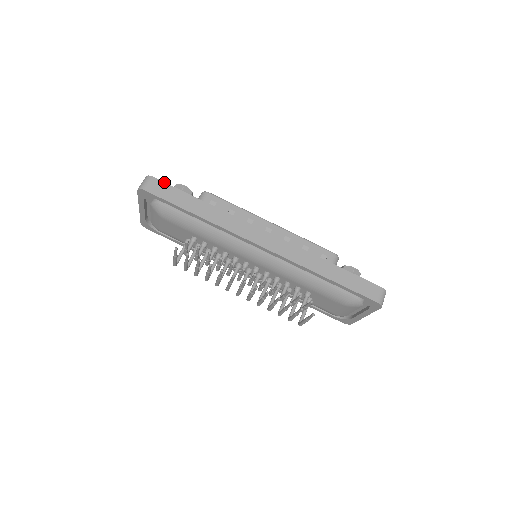
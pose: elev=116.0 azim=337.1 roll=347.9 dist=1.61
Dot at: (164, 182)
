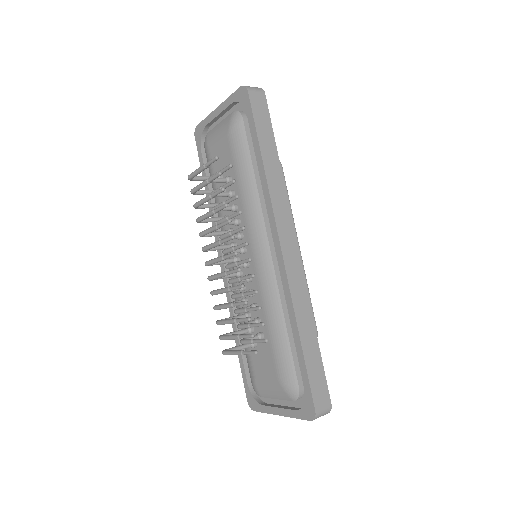
Dot at: occluded
